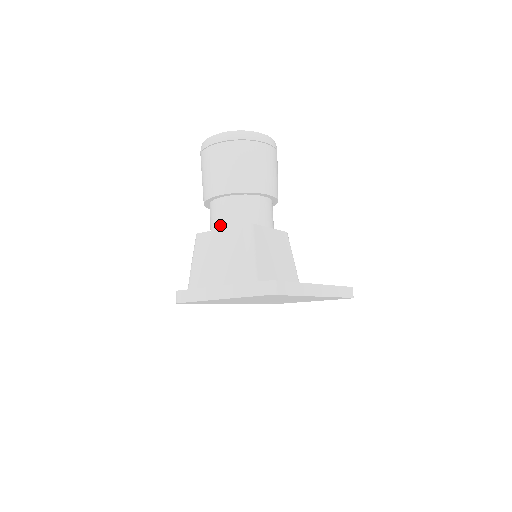
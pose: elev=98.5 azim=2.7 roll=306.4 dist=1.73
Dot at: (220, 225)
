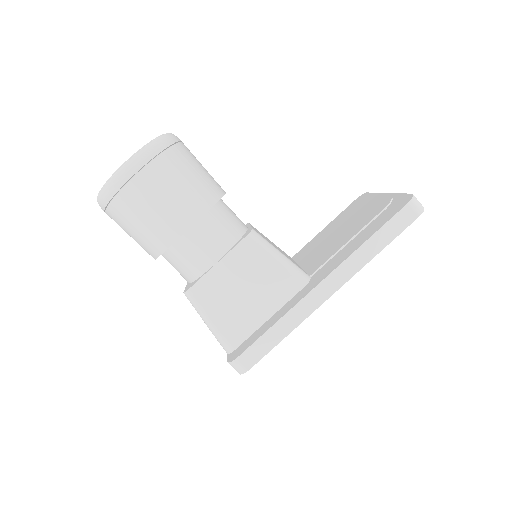
Dot at: occluded
